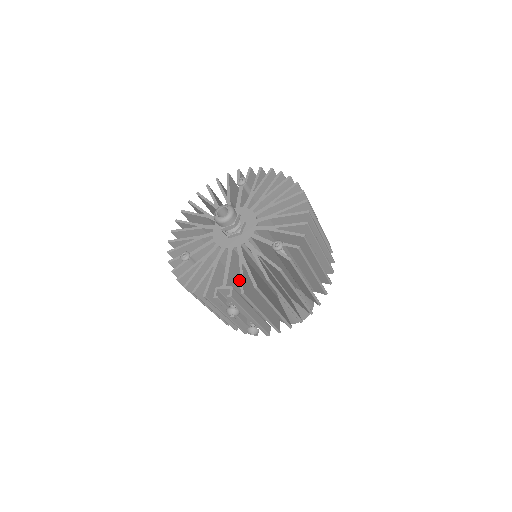
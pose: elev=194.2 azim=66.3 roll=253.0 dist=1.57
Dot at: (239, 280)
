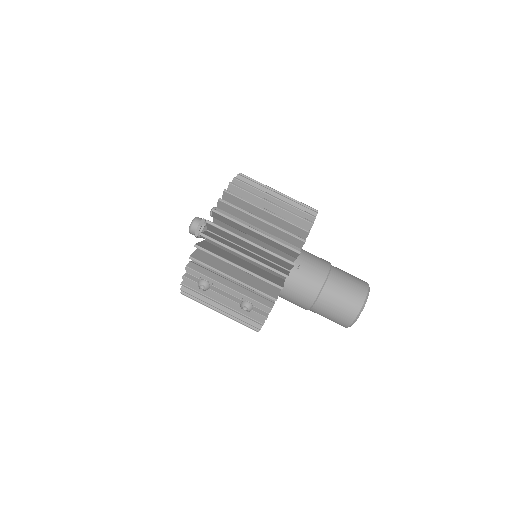
Dot at: occluded
